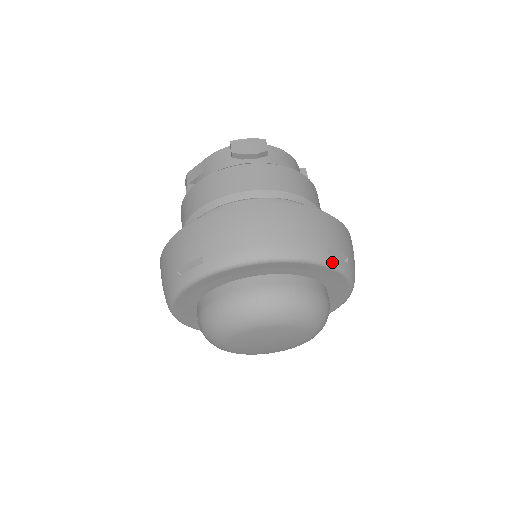
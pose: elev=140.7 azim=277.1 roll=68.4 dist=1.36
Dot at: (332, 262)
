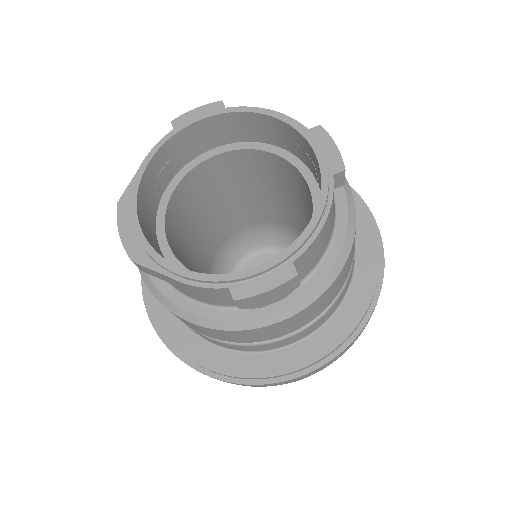
Dot at: occluded
